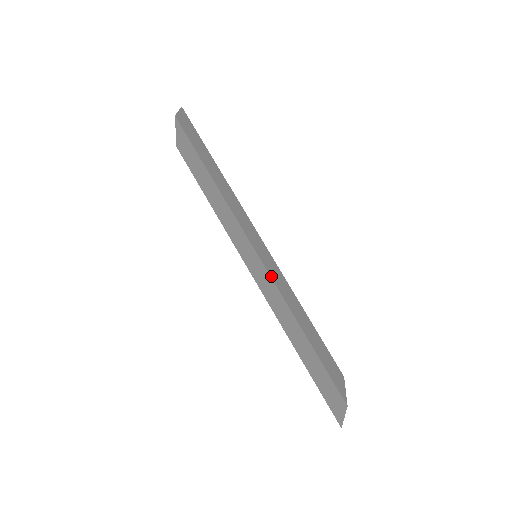
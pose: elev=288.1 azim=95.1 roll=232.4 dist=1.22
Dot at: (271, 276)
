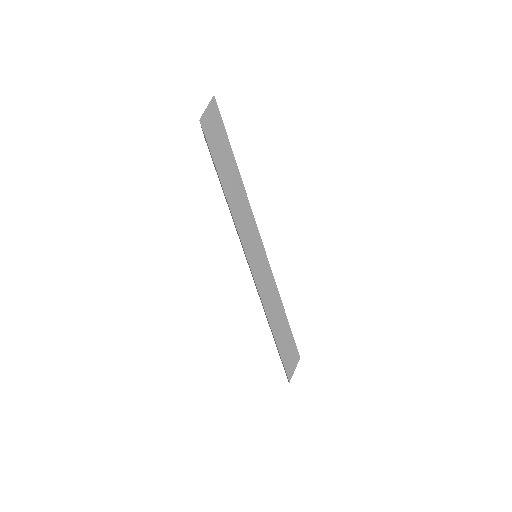
Dot at: (257, 285)
